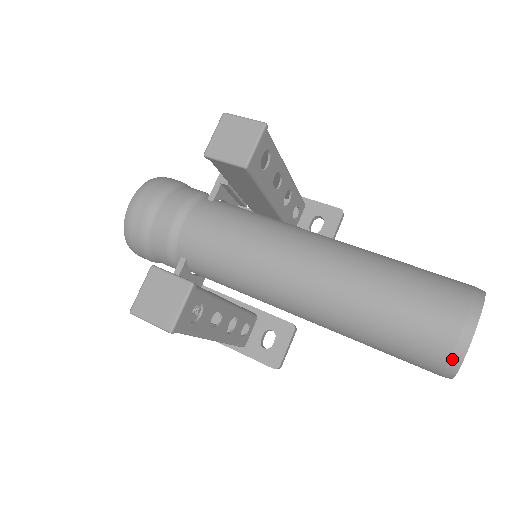
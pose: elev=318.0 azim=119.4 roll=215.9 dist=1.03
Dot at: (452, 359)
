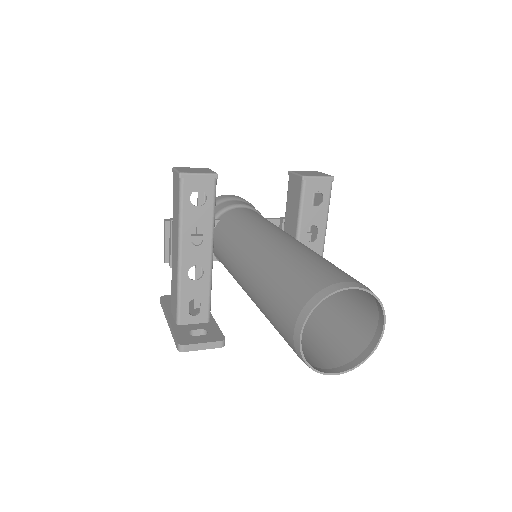
Dot at: (315, 296)
